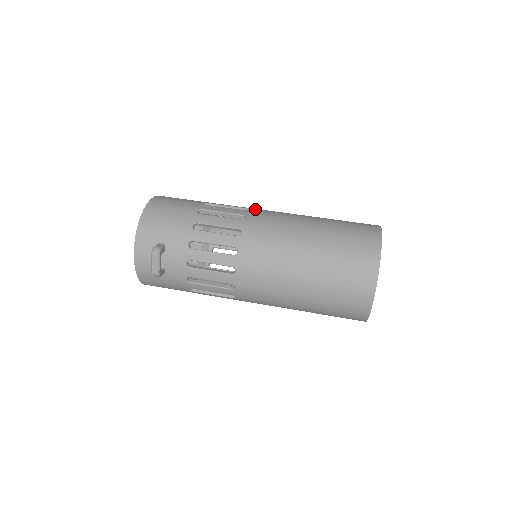
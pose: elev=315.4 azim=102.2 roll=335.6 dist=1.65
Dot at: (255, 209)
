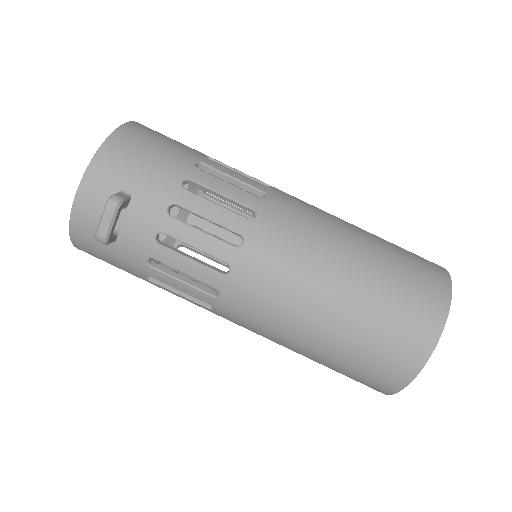
Dot at: (278, 189)
